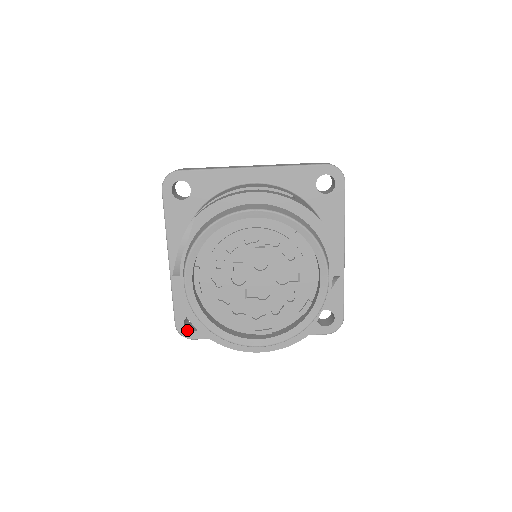
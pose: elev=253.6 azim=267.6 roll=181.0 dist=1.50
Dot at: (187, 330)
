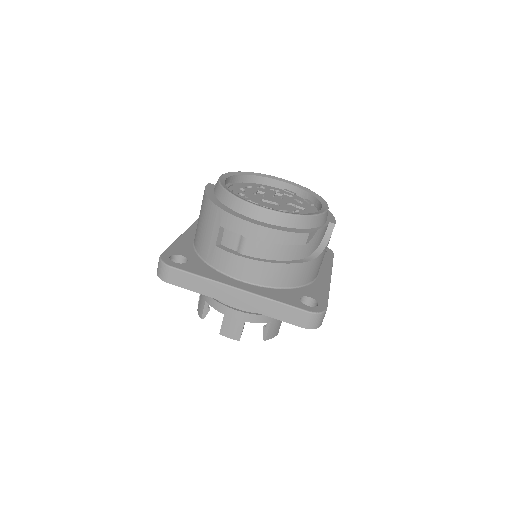
Dot at: (170, 260)
